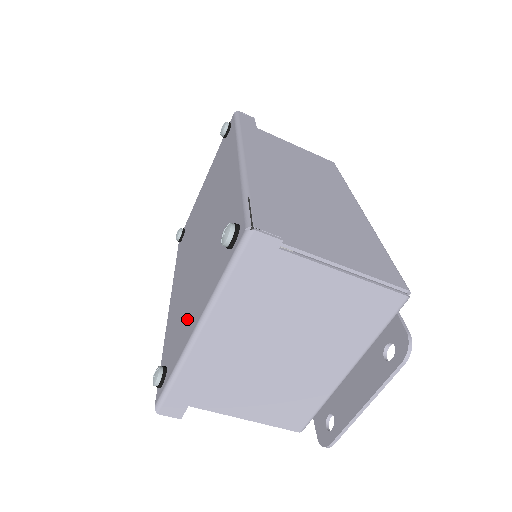
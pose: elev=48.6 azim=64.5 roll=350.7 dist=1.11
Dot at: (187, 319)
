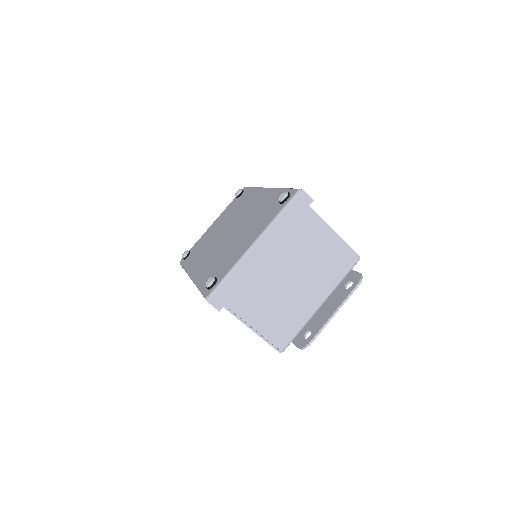
Dot at: (237, 250)
